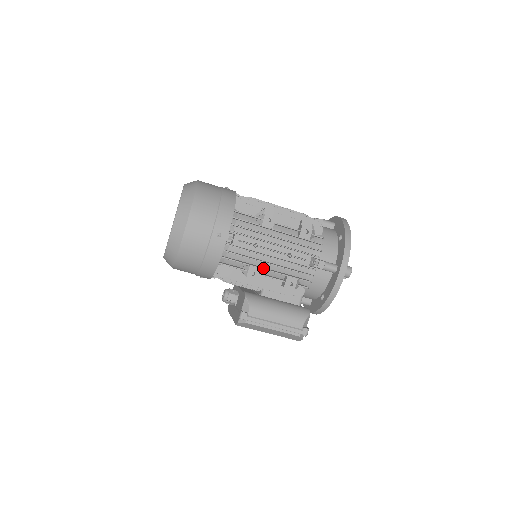
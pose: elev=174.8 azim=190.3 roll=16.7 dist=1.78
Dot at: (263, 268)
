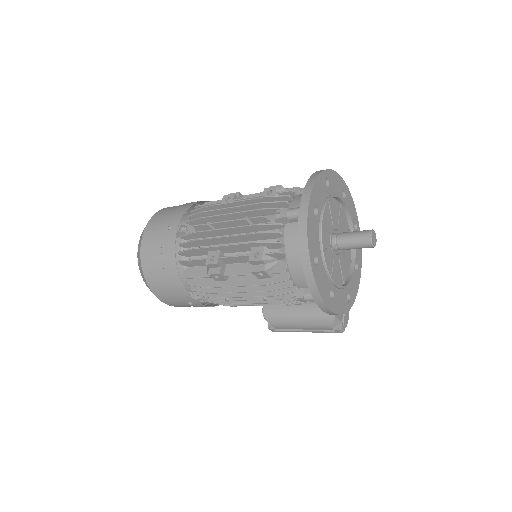
Dot at: occluded
